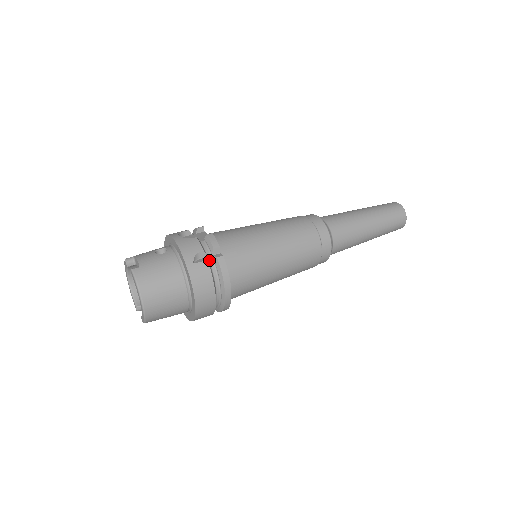
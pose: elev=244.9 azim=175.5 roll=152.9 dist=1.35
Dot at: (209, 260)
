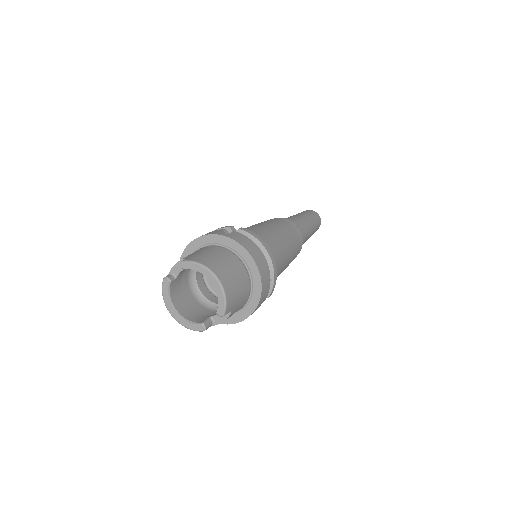
Dot at: occluded
